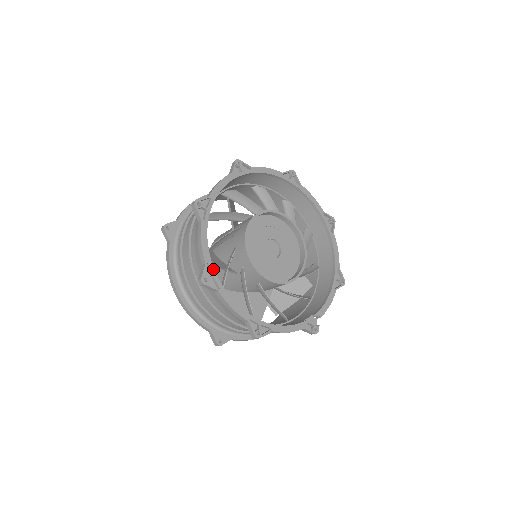
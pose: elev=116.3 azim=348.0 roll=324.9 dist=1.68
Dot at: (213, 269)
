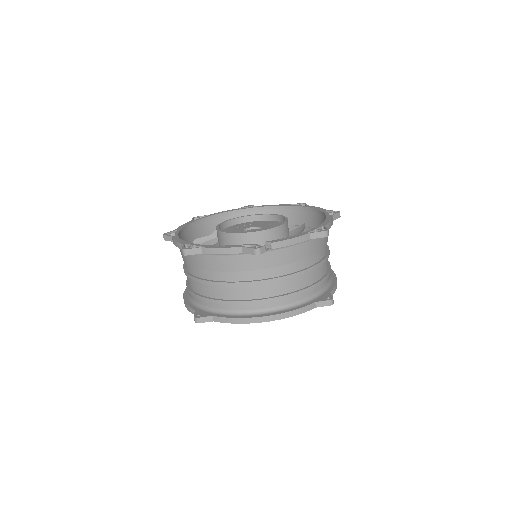
Dot at: (178, 231)
